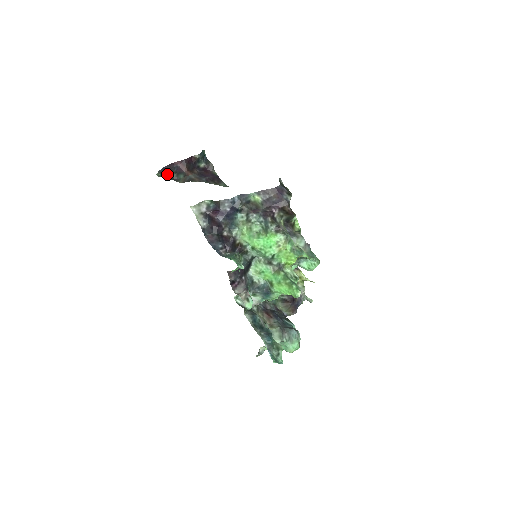
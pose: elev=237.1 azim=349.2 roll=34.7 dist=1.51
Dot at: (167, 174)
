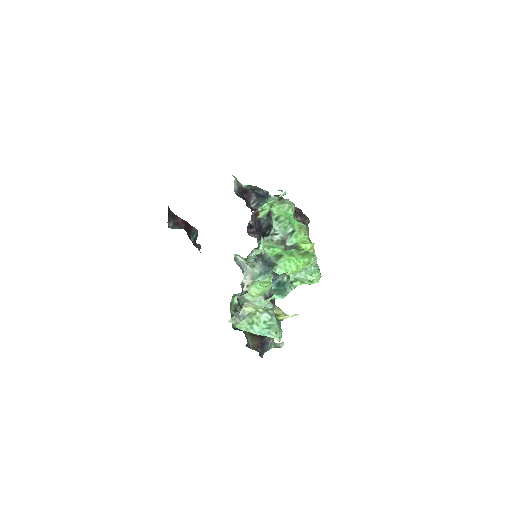
Dot at: (169, 216)
